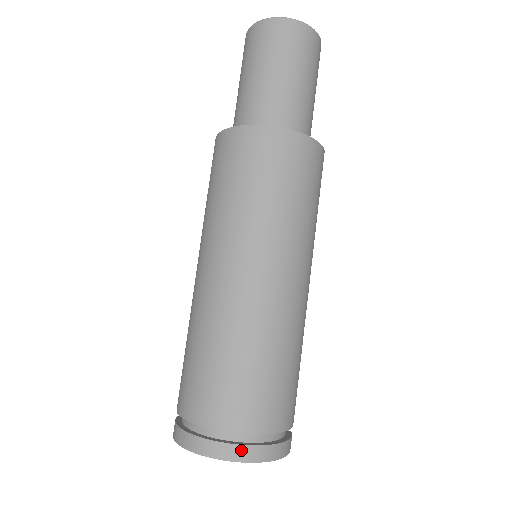
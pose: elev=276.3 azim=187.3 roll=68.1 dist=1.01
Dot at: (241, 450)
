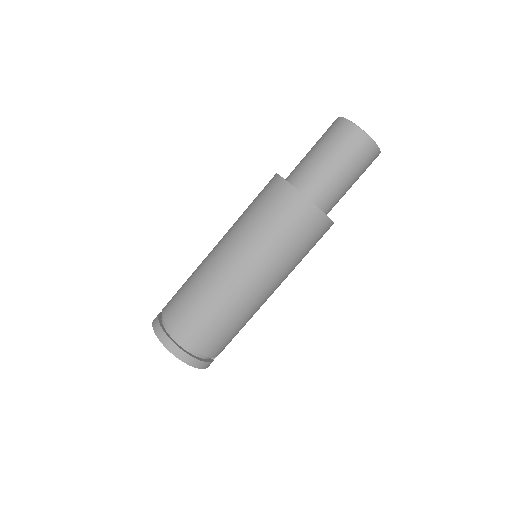
Dot at: (173, 346)
